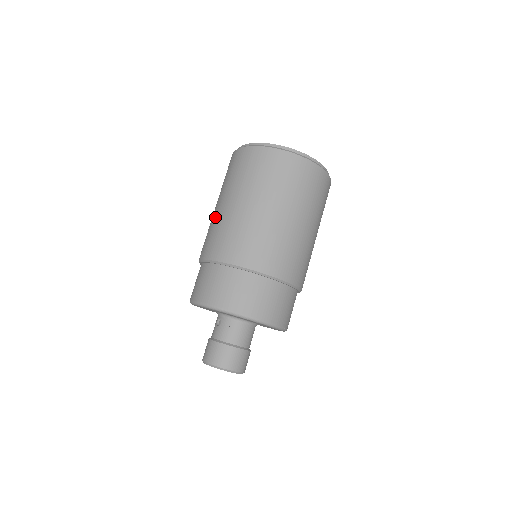
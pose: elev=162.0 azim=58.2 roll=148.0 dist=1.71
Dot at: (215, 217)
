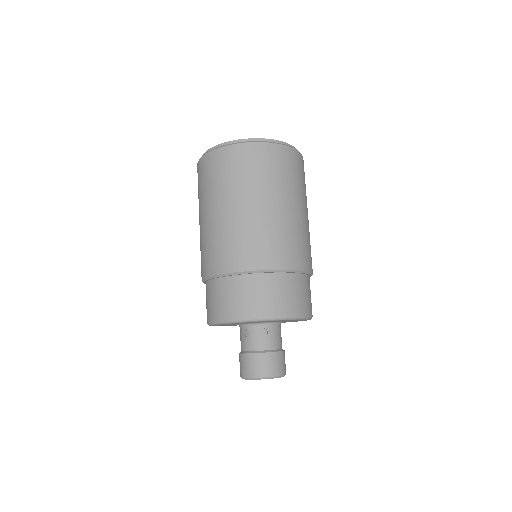
Dot at: (209, 229)
